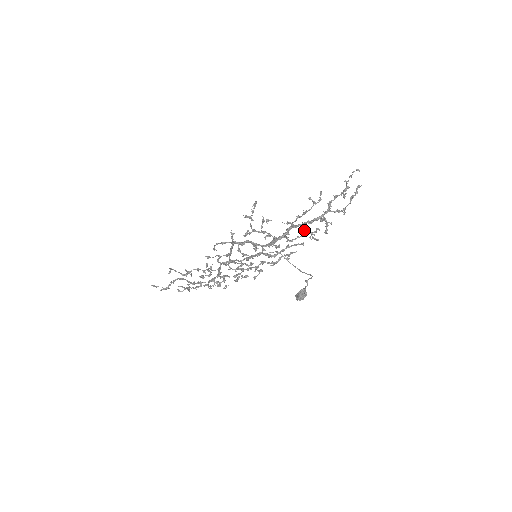
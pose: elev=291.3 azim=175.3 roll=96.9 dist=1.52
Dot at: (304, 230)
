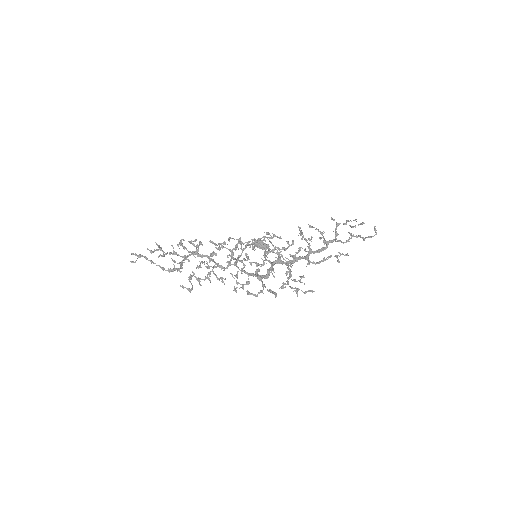
Dot at: occluded
